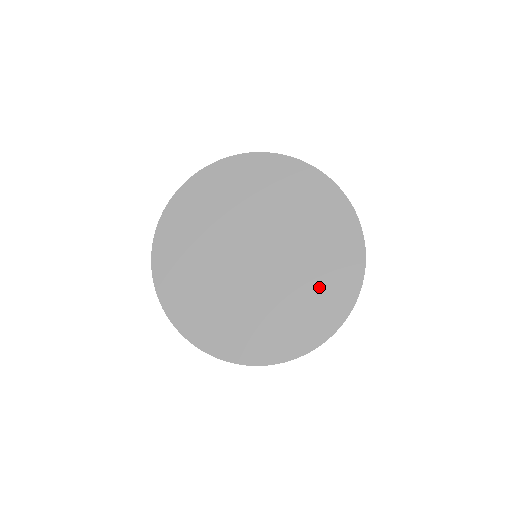
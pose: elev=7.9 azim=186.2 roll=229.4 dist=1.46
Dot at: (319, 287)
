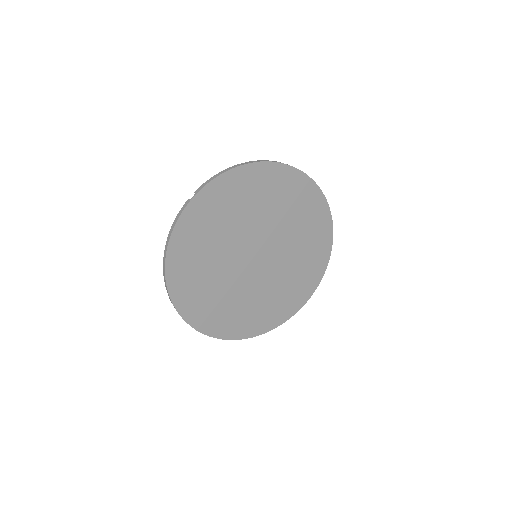
Dot at: (306, 258)
